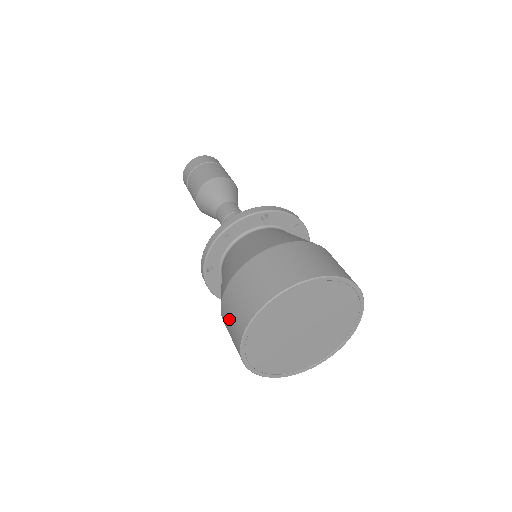
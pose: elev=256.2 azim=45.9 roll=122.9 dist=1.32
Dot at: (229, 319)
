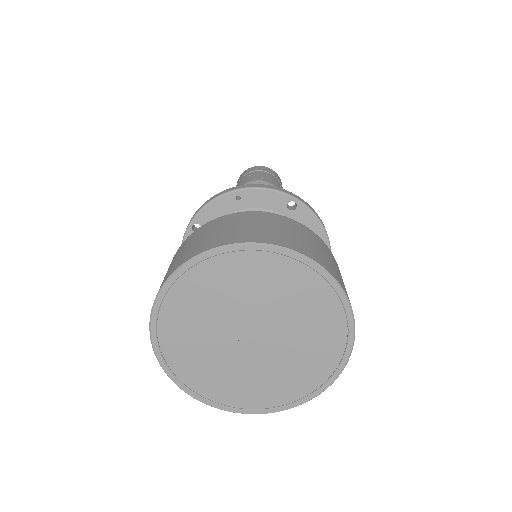
Dot at: (172, 262)
